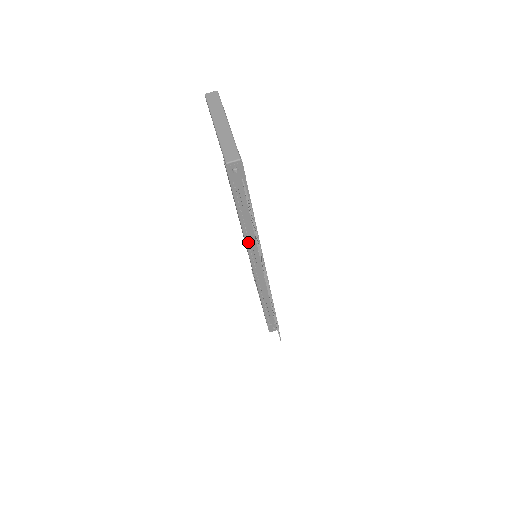
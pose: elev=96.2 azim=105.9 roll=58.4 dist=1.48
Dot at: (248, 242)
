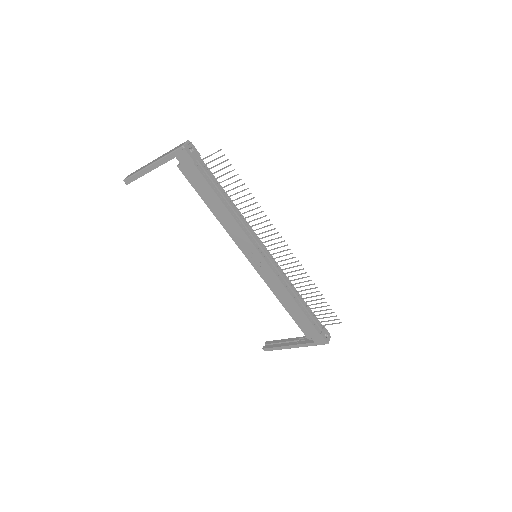
Dot at: (242, 227)
